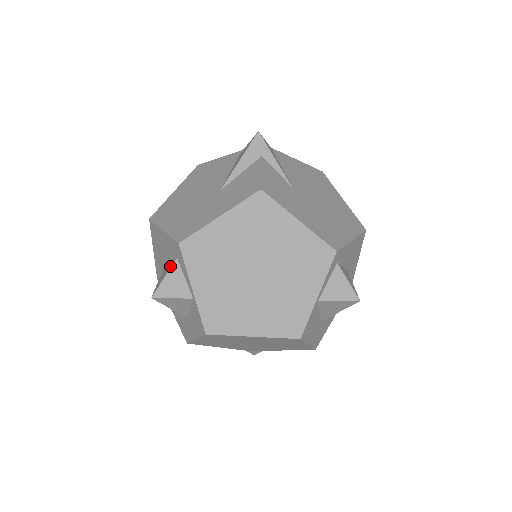
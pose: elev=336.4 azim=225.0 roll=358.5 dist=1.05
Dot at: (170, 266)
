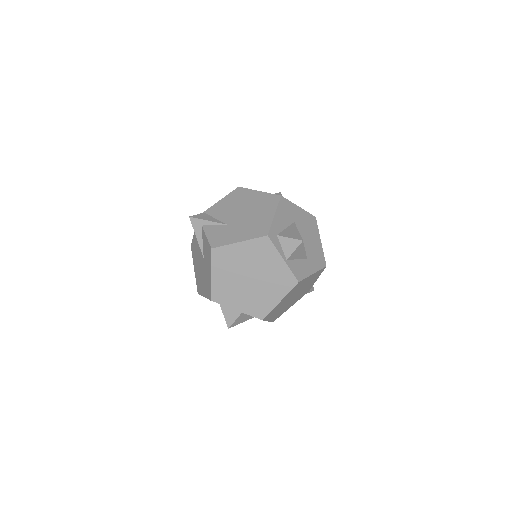
Dot at: (221, 309)
